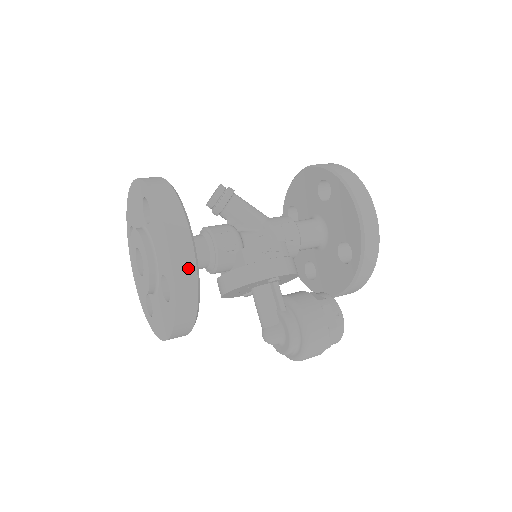
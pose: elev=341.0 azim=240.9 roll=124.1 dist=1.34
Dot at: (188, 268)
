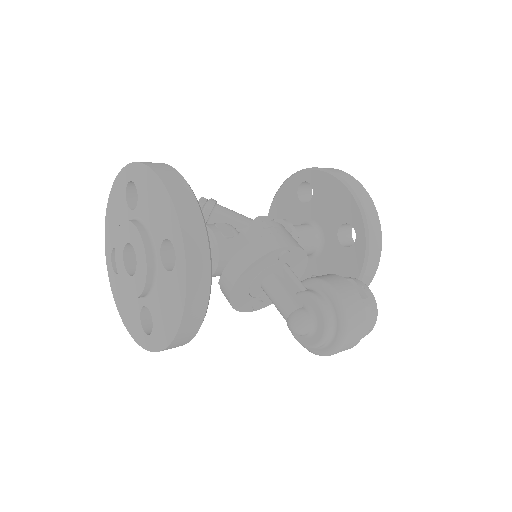
Dot at: (192, 211)
